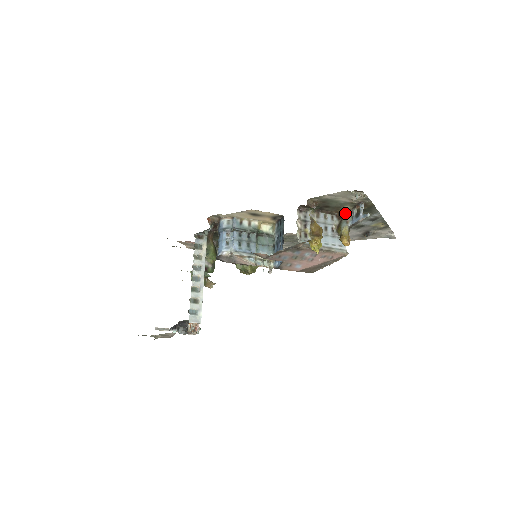
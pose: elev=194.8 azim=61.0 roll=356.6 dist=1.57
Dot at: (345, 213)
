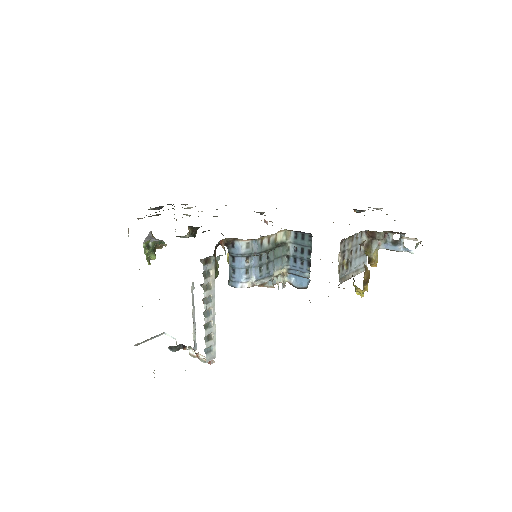
Dot at: (381, 237)
